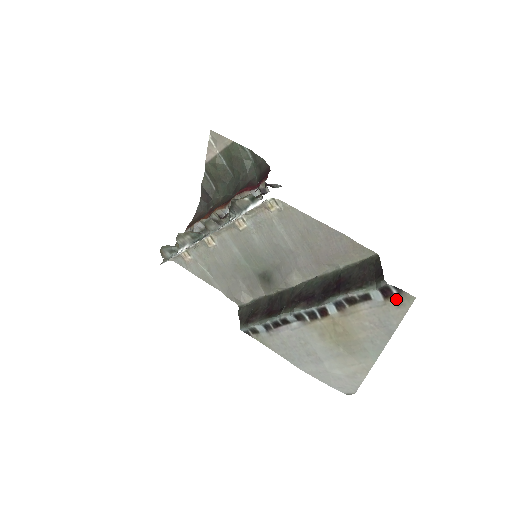
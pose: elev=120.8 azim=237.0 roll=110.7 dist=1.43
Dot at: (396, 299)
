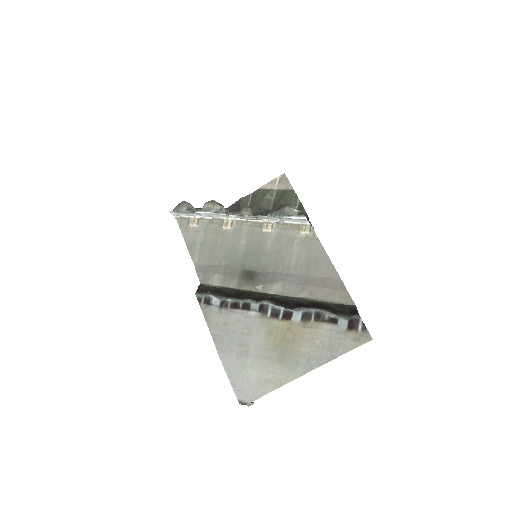
Dot at: (357, 333)
